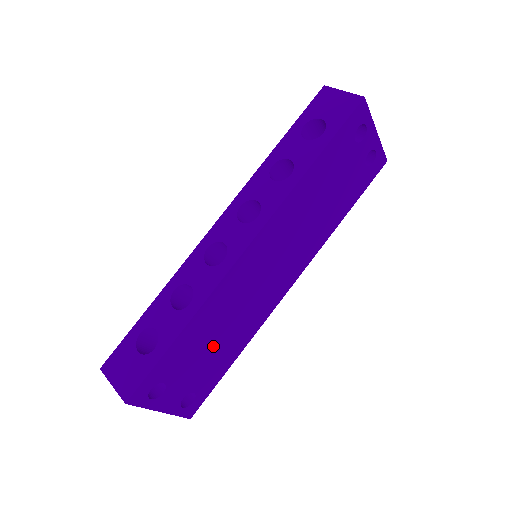
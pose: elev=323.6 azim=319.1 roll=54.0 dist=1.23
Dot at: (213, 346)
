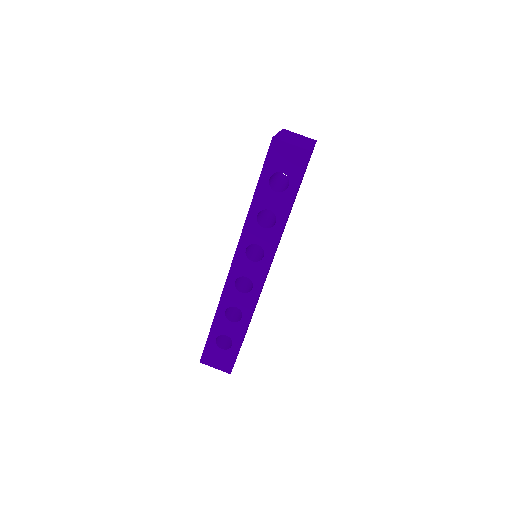
Dot at: (252, 315)
